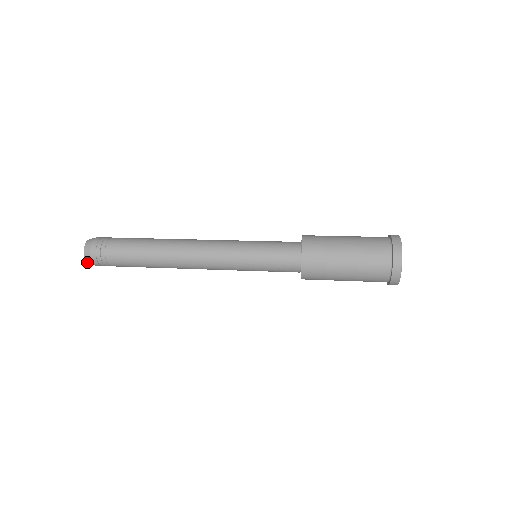
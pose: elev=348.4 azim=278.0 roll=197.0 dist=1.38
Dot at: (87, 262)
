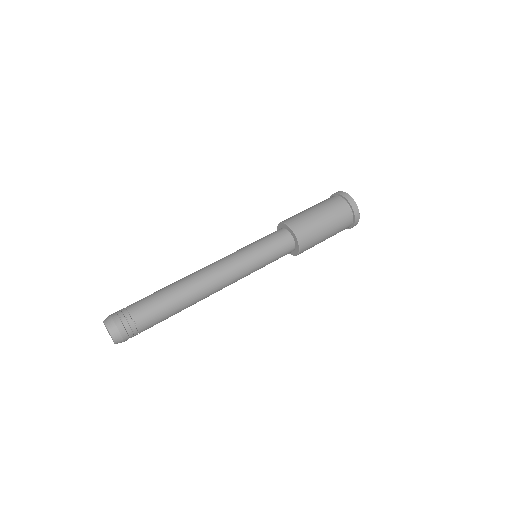
Dot at: (114, 341)
